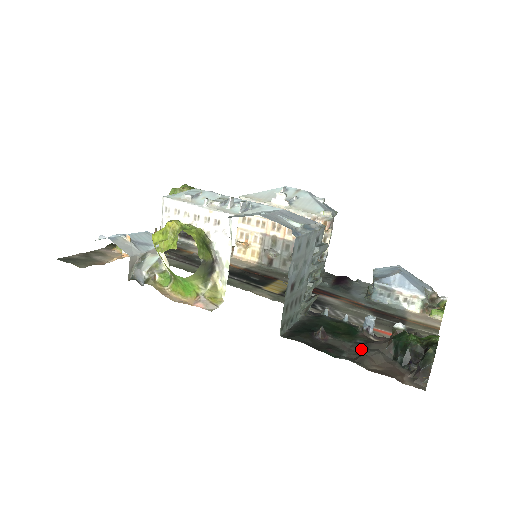
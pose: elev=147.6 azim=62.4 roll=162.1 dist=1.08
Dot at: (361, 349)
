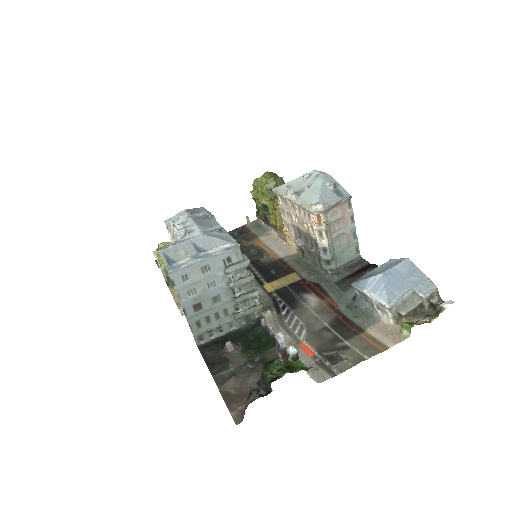
Dot at: (245, 368)
